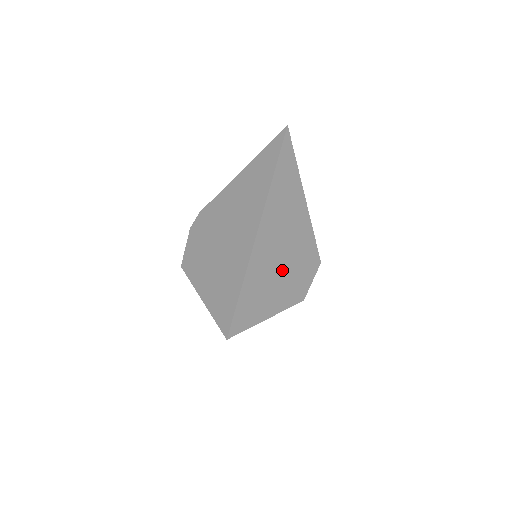
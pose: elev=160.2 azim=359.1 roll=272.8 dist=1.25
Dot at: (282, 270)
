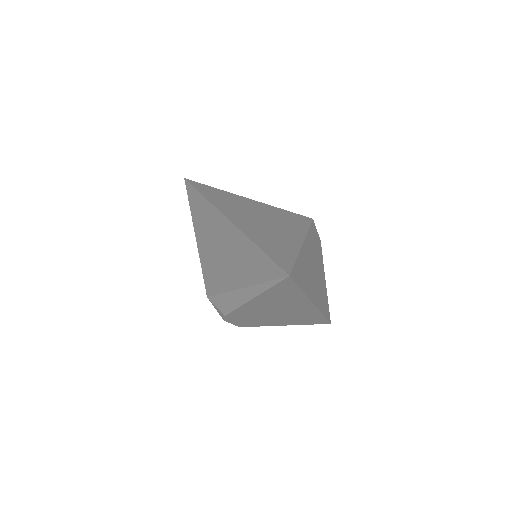
Dot at: (318, 270)
